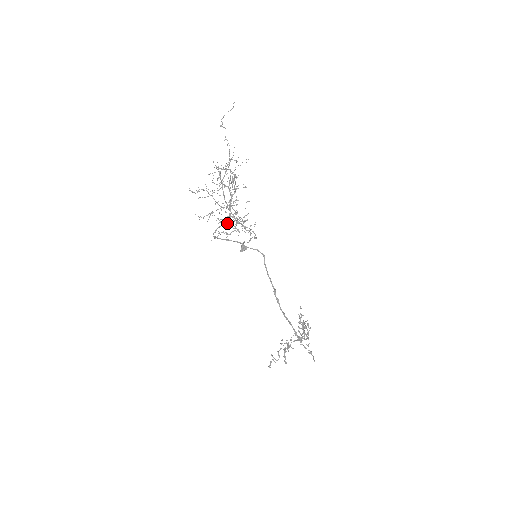
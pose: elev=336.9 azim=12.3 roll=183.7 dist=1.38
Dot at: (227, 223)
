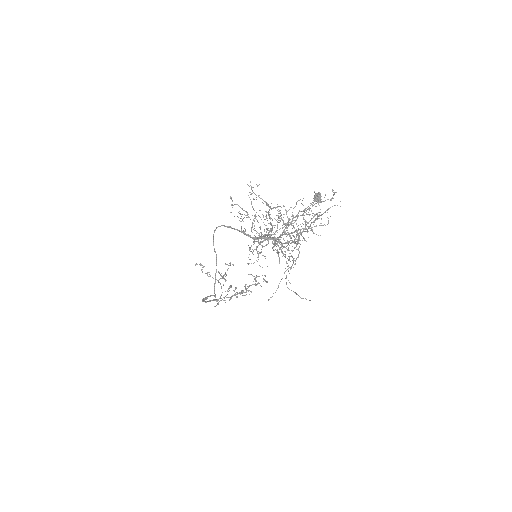
Dot at: (271, 218)
